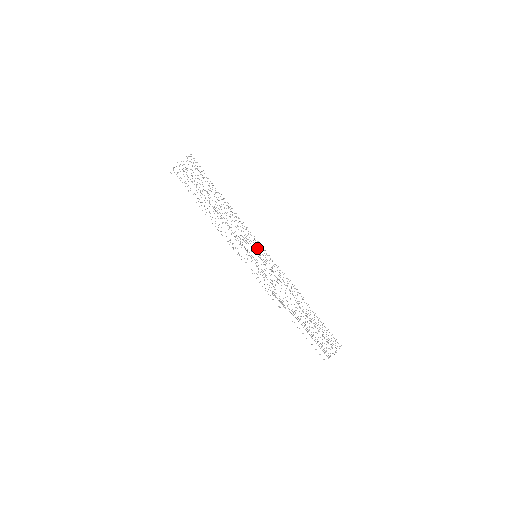
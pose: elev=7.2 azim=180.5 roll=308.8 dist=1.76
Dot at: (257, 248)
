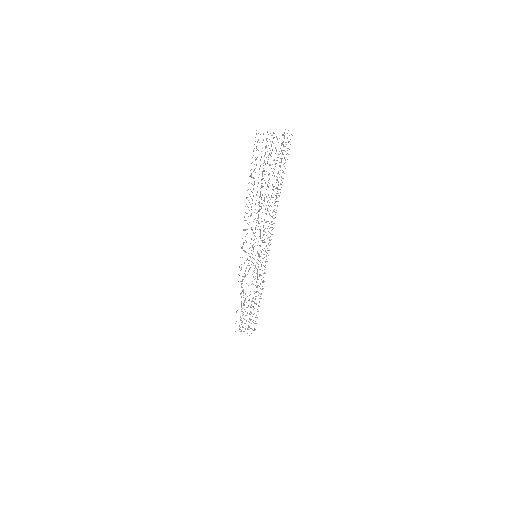
Dot at: occluded
